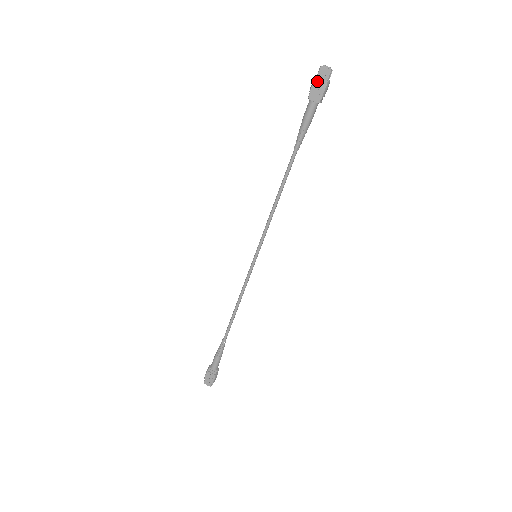
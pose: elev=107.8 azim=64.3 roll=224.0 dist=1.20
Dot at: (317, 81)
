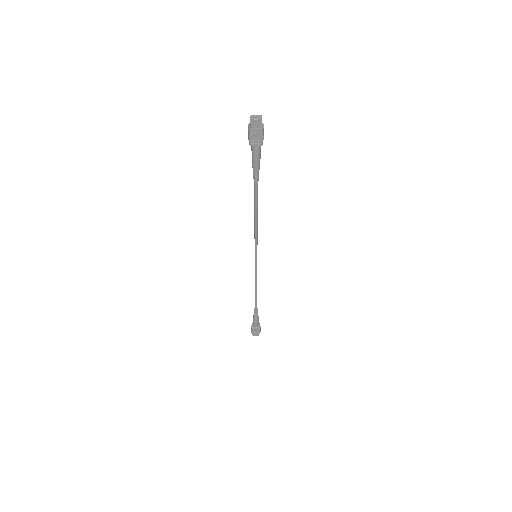
Dot at: (252, 132)
